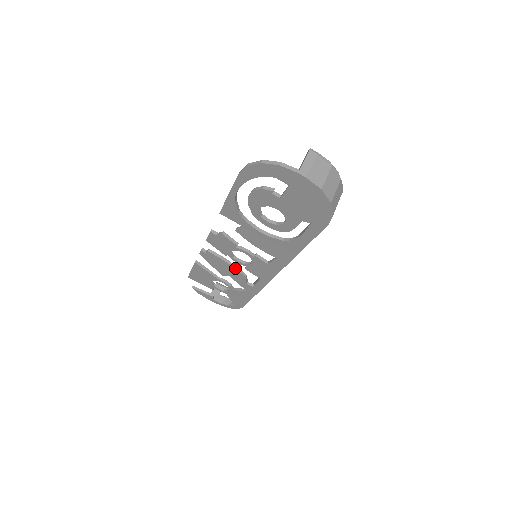
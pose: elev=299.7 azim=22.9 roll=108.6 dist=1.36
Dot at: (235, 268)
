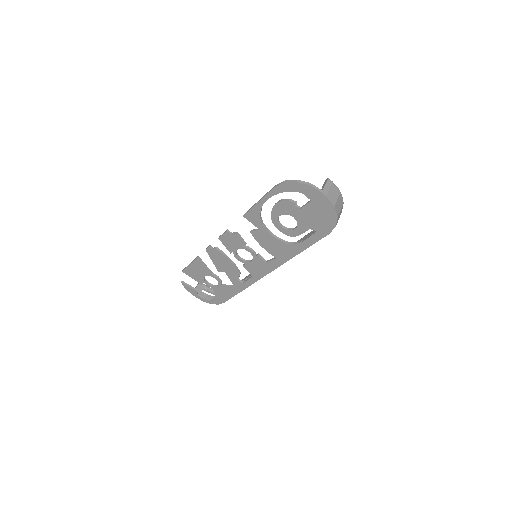
Dot at: (234, 265)
